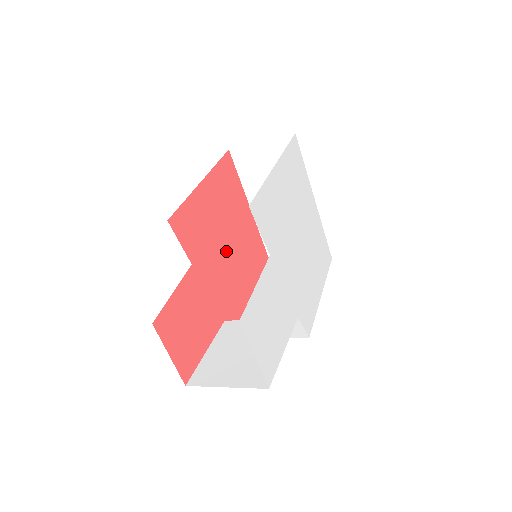
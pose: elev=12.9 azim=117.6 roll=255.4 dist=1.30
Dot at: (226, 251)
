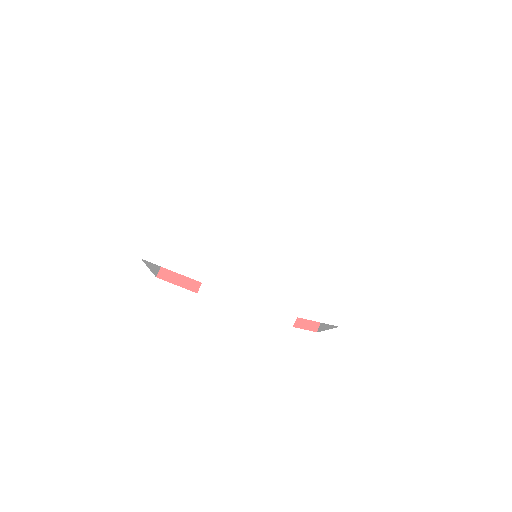
Dot at: occluded
